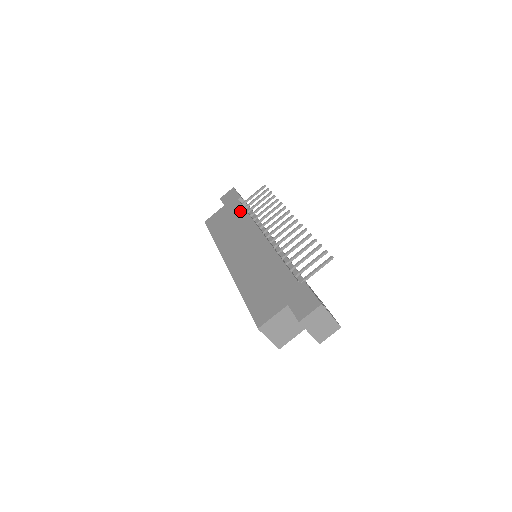
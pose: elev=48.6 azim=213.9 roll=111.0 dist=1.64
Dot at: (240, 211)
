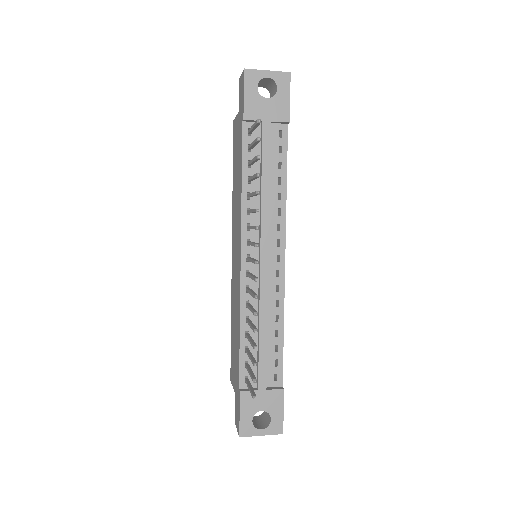
Dot at: (240, 162)
